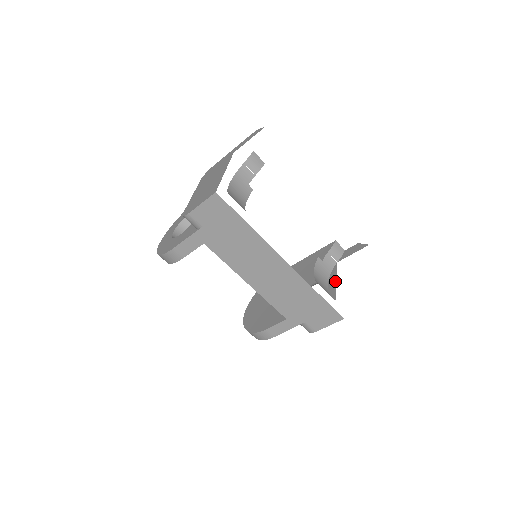
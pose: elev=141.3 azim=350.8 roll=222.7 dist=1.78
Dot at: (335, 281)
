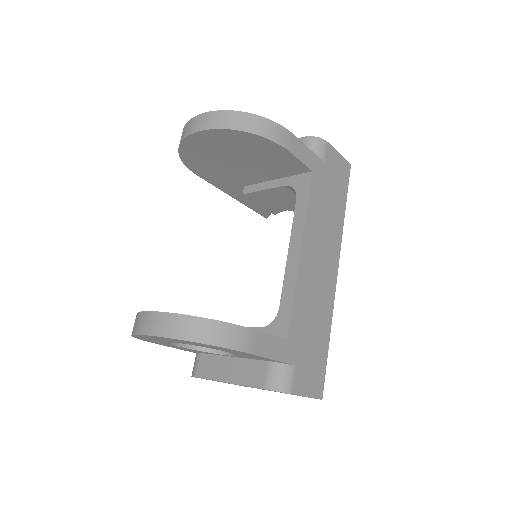
Dot at: occluded
